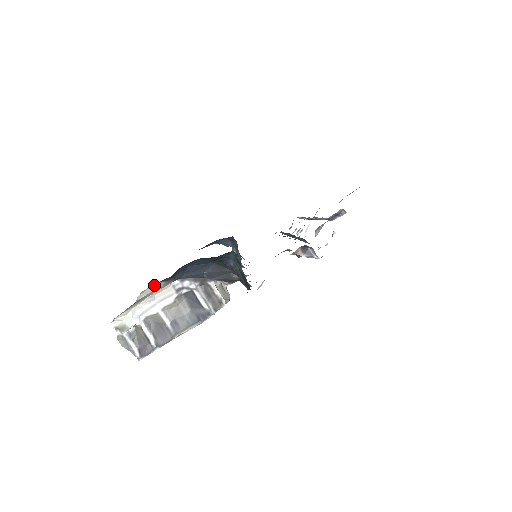
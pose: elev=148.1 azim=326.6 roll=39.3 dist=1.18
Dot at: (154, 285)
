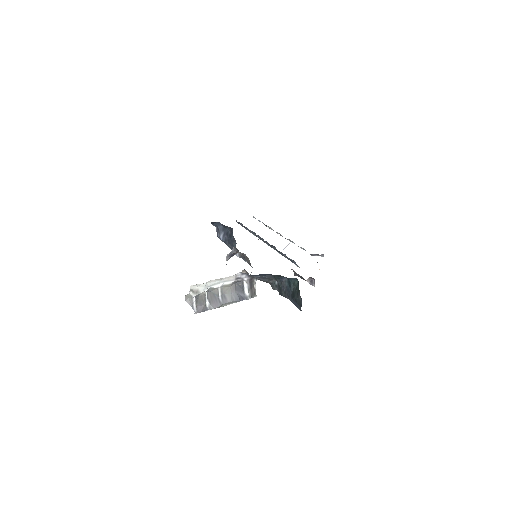
Dot at: occluded
